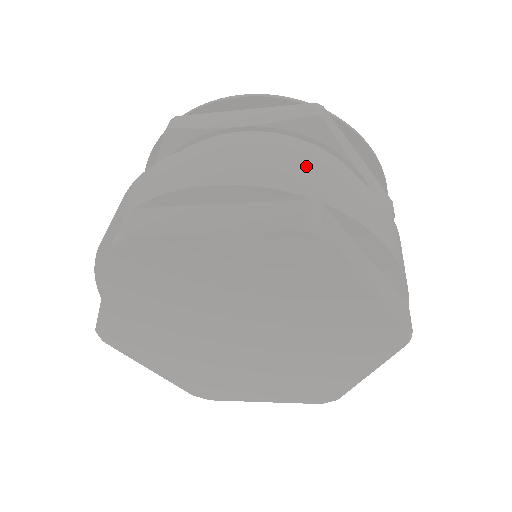
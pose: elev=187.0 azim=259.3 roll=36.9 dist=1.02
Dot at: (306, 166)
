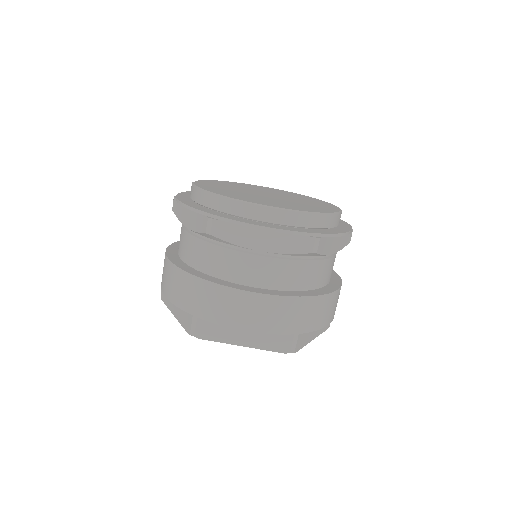
Dot at: (193, 290)
